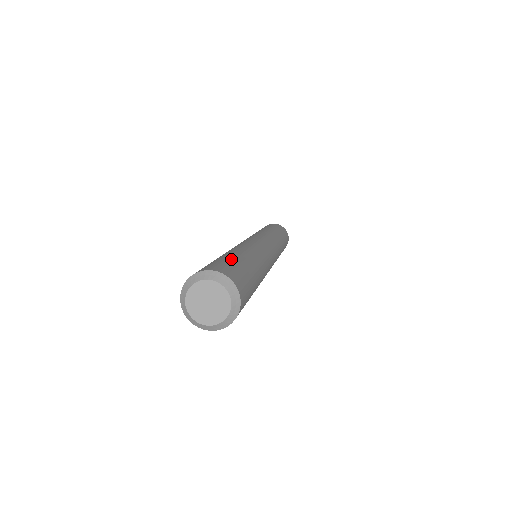
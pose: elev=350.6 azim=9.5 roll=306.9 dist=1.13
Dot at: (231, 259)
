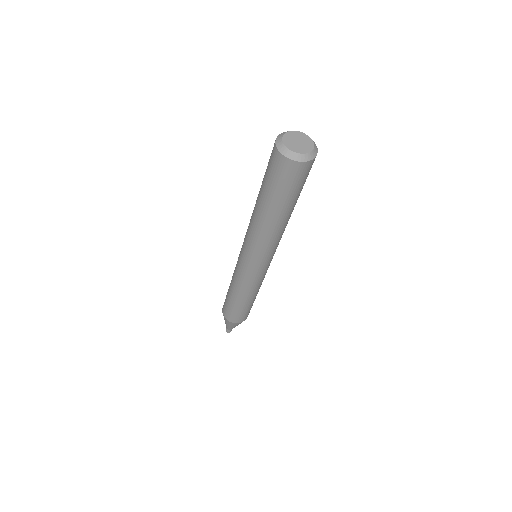
Dot at: occluded
